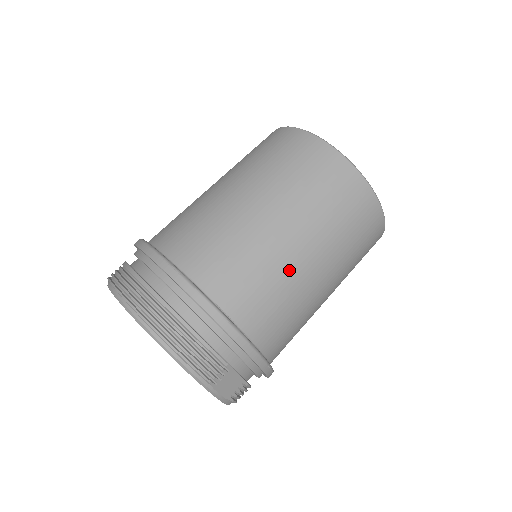
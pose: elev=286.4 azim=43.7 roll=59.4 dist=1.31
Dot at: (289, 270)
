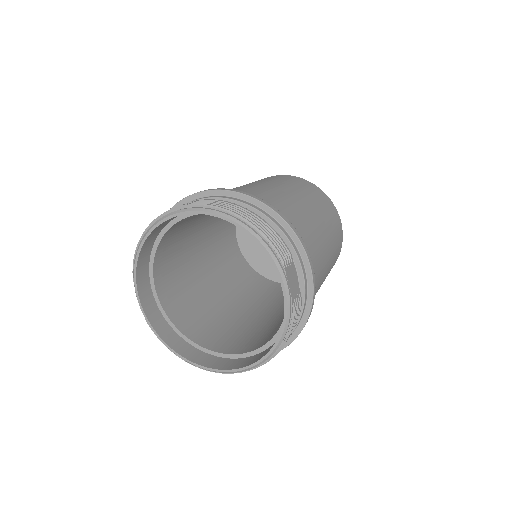
Dot at: (306, 215)
